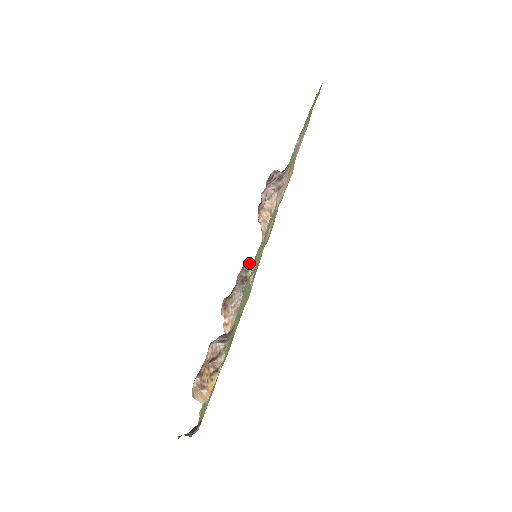
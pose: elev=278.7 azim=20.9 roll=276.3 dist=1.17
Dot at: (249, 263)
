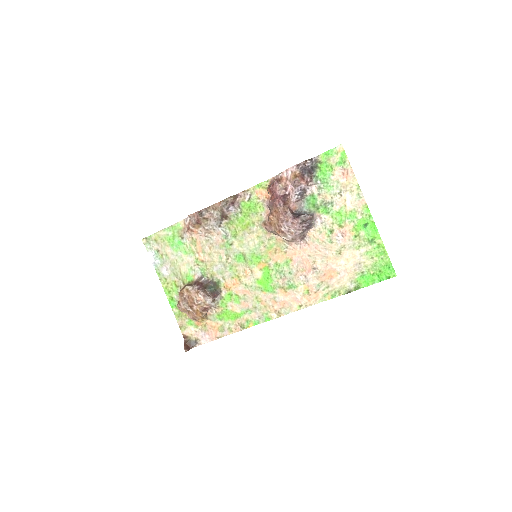
Dot at: (233, 202)
